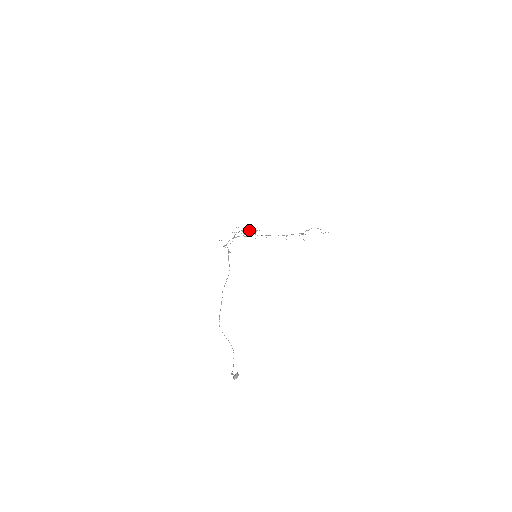
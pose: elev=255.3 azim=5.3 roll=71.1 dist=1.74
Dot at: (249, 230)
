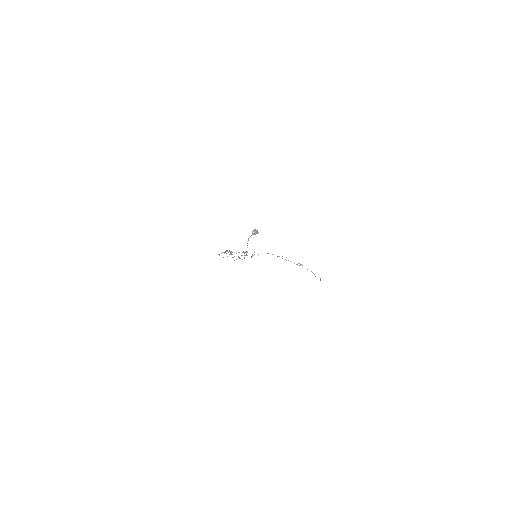
Dot at: occluded
